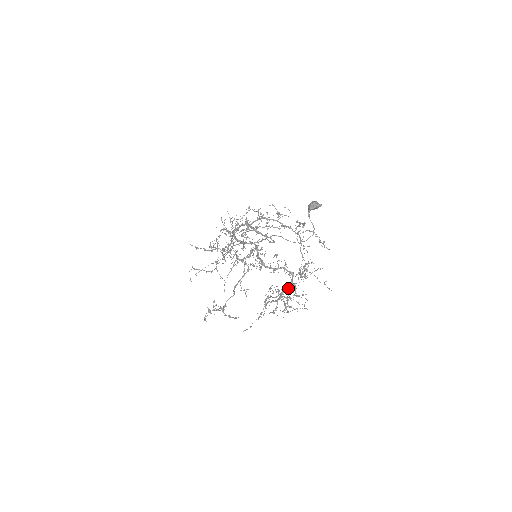
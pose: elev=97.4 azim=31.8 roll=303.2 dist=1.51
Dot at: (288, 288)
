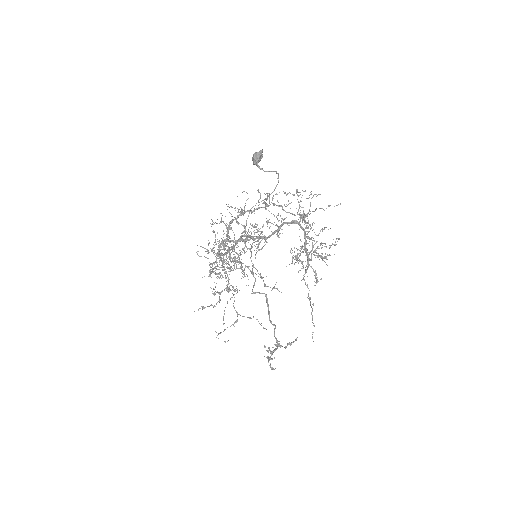
Dot at: (305, 236)
